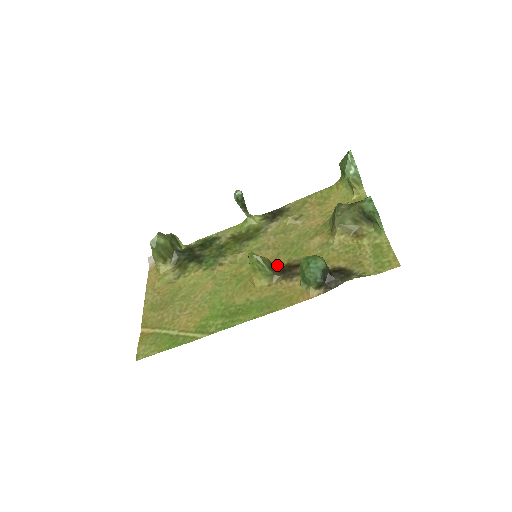
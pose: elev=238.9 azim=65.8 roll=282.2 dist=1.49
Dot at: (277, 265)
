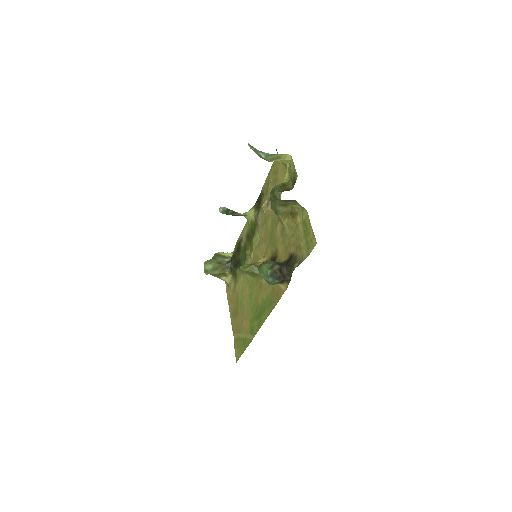
Dot at: occluded
